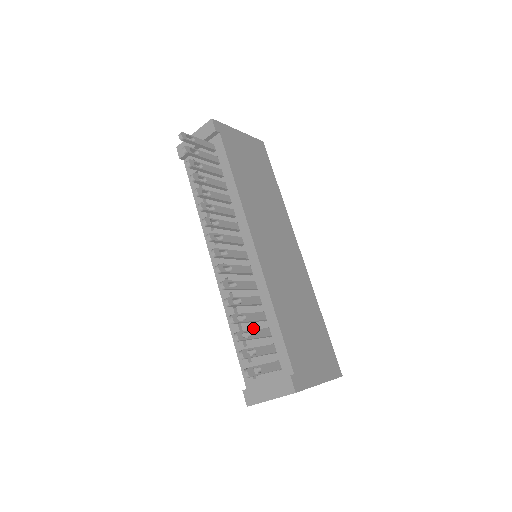
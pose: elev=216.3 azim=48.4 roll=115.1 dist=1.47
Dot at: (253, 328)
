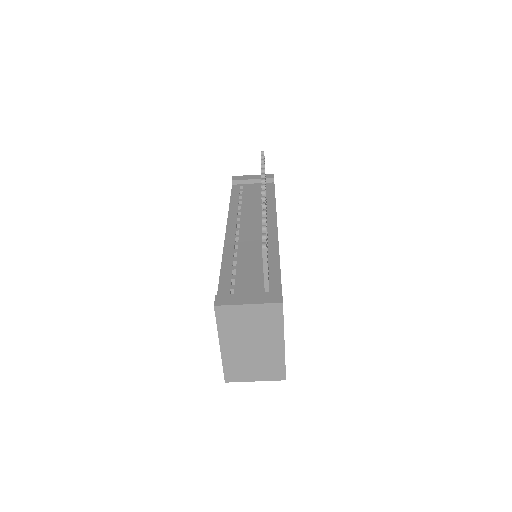
Dot at: (250, 266)
